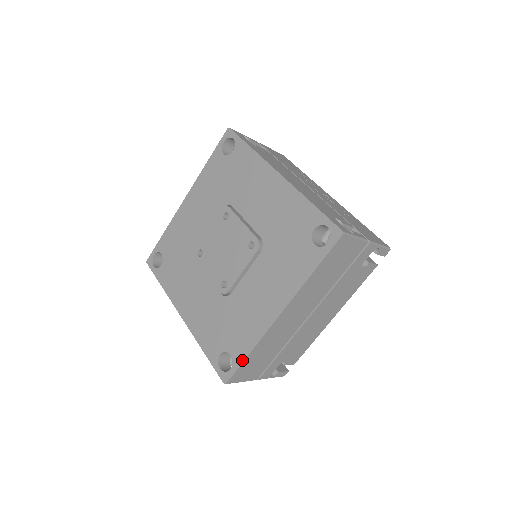
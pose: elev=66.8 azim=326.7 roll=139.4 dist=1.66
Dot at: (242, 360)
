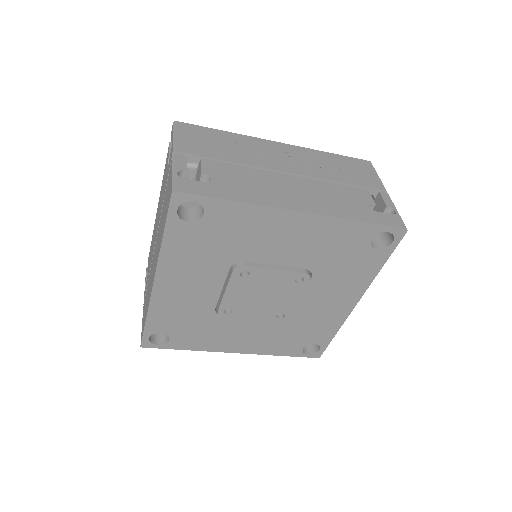
Dot at: (330, 341)
